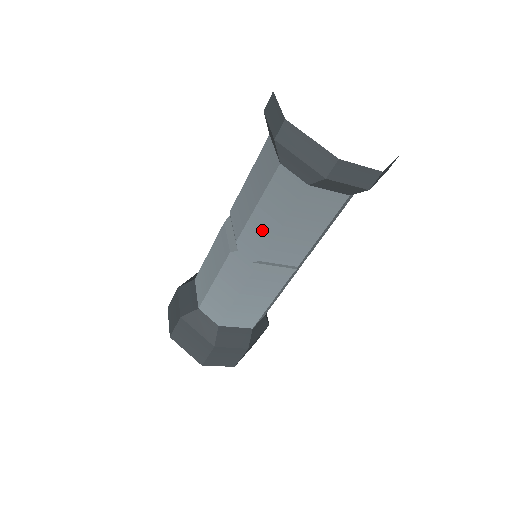
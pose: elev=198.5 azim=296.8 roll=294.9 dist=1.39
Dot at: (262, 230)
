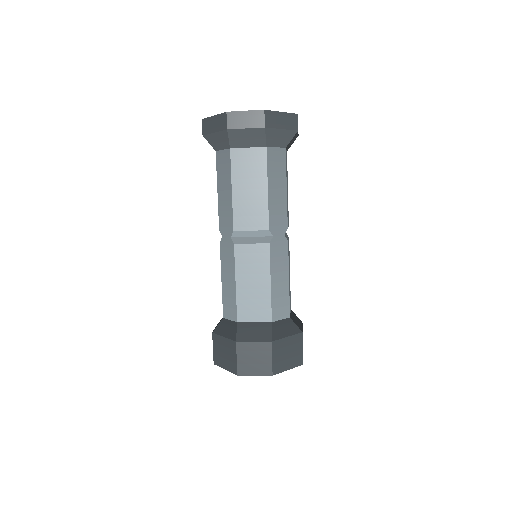
Dot at: (226, 205)
